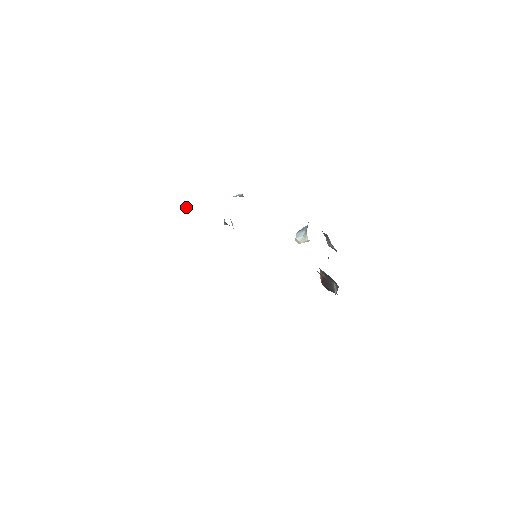
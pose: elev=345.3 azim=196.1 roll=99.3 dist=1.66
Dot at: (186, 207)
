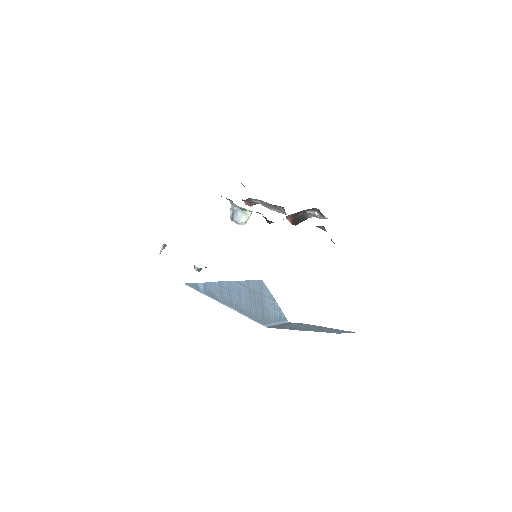
Dot at: occluded
